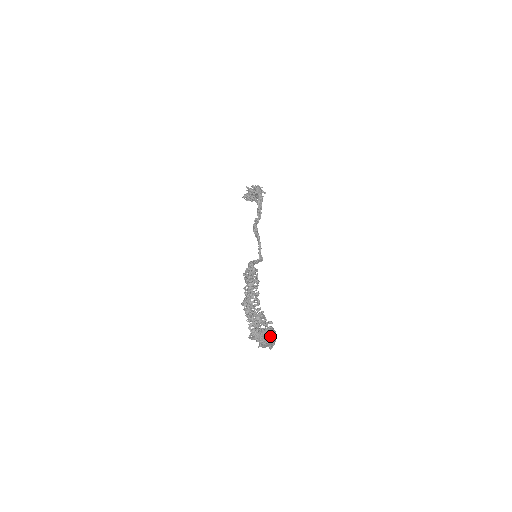
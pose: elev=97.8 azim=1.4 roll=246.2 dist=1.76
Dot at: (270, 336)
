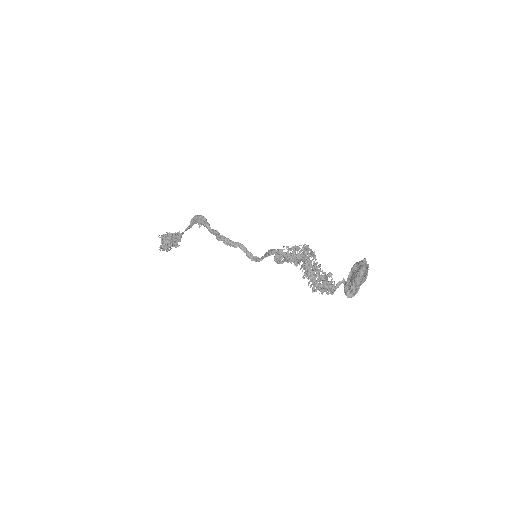
Dot at: occluded
